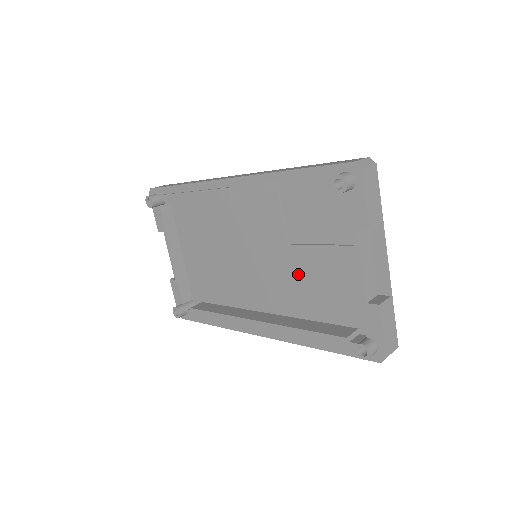
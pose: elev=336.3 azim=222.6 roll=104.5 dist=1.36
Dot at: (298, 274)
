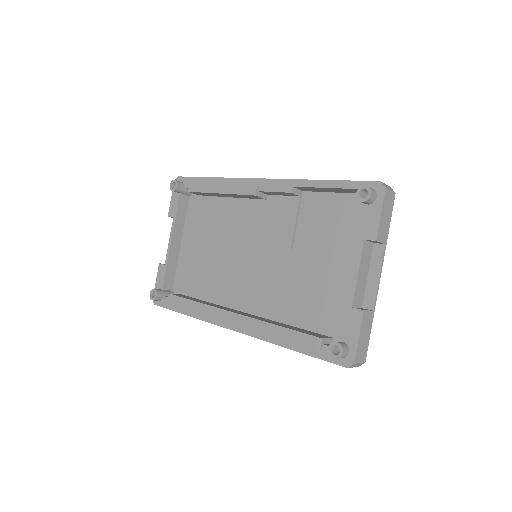
Dot at: (291, 278)
